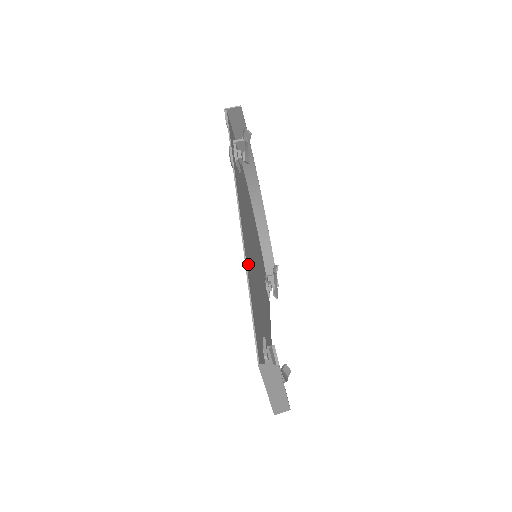
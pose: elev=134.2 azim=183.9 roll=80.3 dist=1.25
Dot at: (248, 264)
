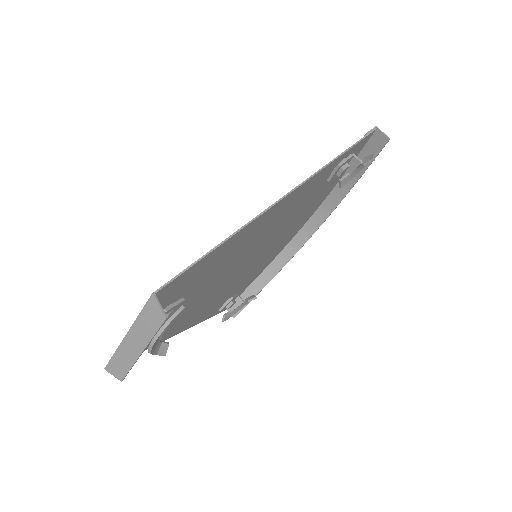
Dot at: (250, 229)
